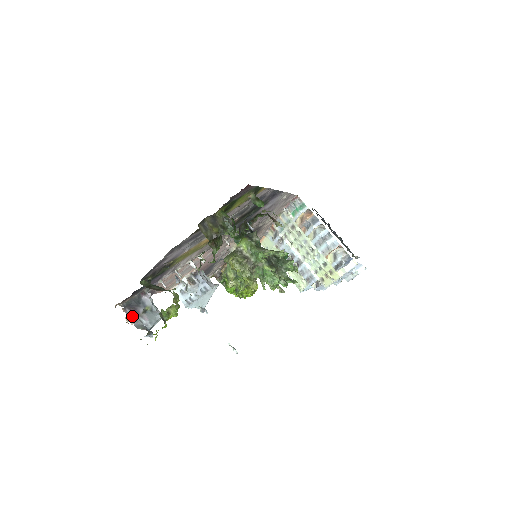
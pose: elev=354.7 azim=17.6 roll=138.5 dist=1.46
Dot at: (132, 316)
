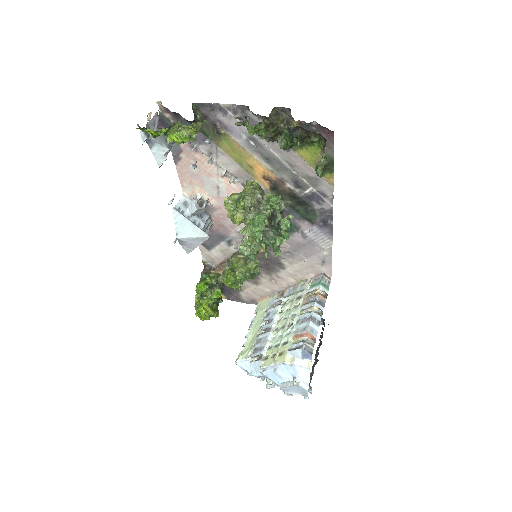
Dot at: (155, 121)
